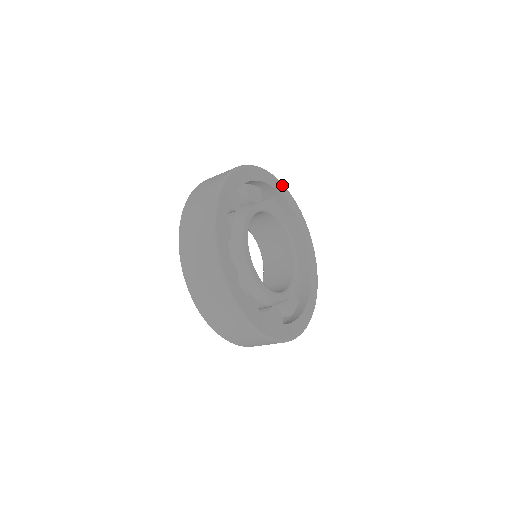
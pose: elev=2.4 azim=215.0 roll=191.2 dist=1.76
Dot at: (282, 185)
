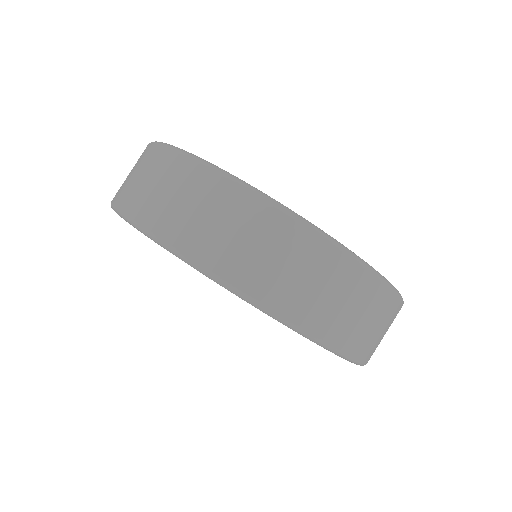
Dot at: occluded
